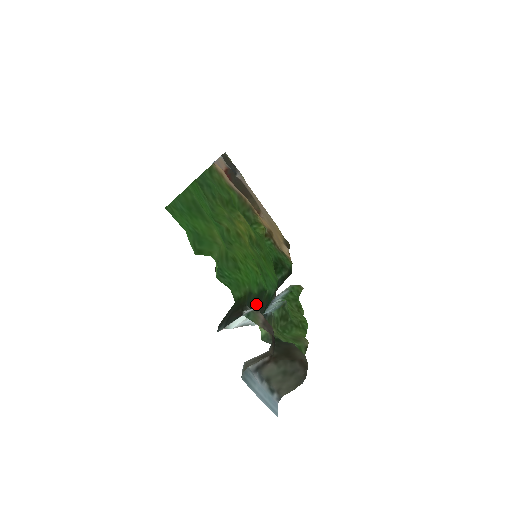
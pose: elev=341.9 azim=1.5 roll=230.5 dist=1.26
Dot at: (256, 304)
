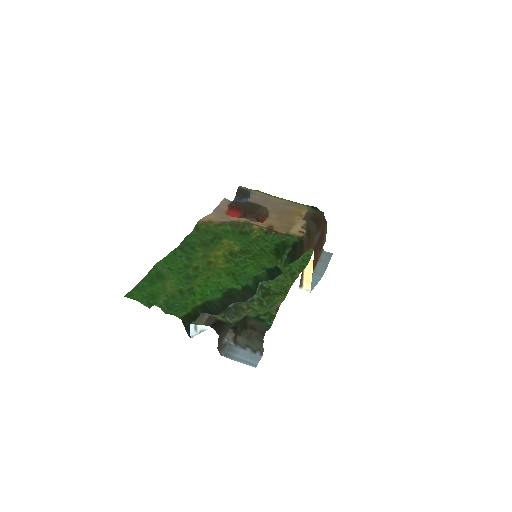
Dot at: (230, 301)
